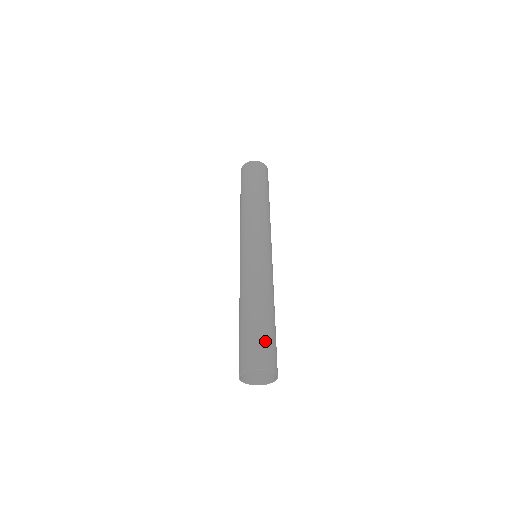
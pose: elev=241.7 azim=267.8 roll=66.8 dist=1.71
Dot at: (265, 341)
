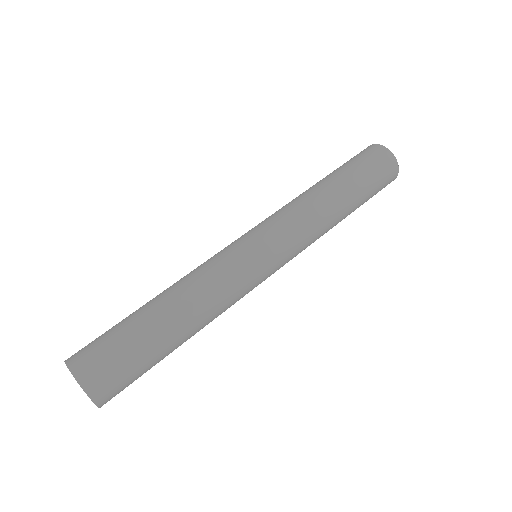
Dot at: (129, 364)
